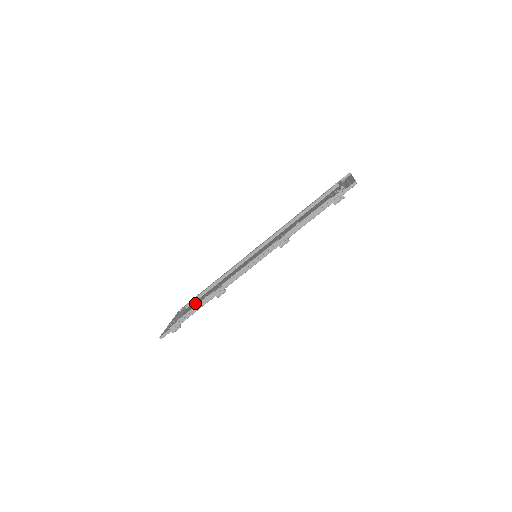
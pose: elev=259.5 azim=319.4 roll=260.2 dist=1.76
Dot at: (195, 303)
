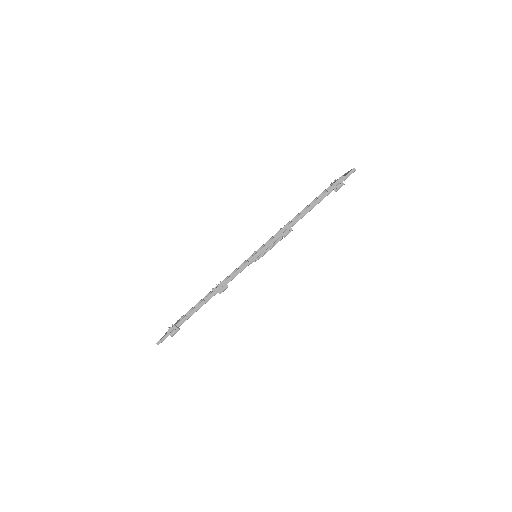
Dot at: occluded
